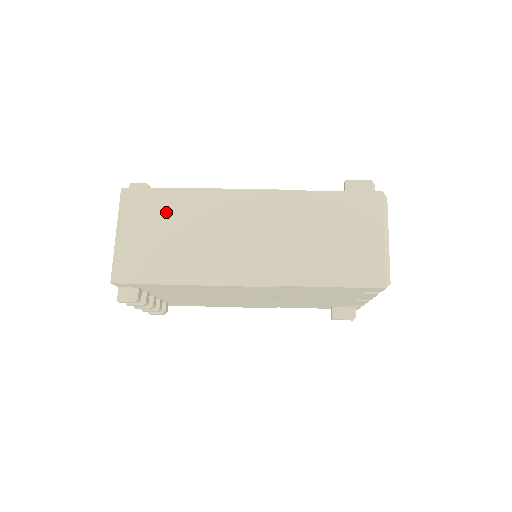
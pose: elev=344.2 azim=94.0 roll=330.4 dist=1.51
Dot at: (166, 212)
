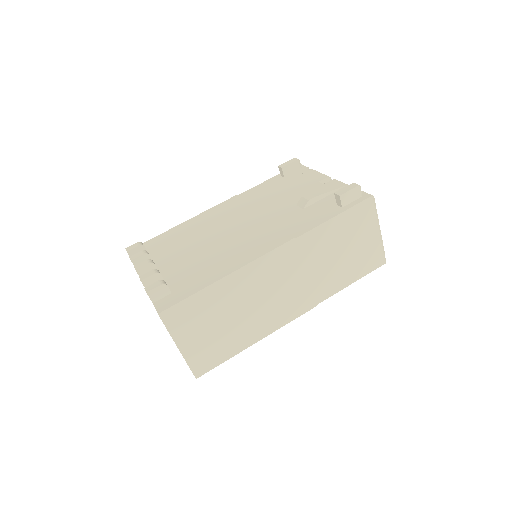
Dot at: (211, 308)
